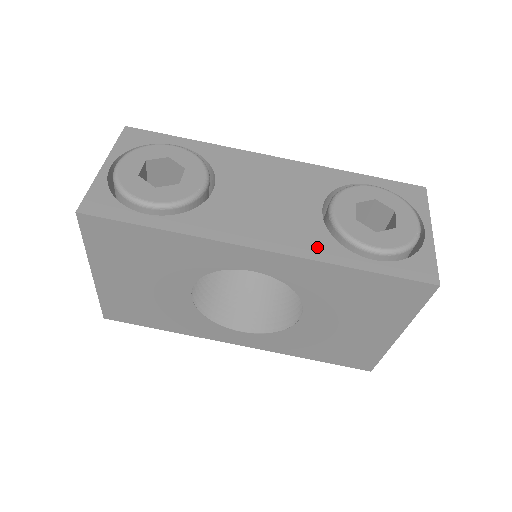
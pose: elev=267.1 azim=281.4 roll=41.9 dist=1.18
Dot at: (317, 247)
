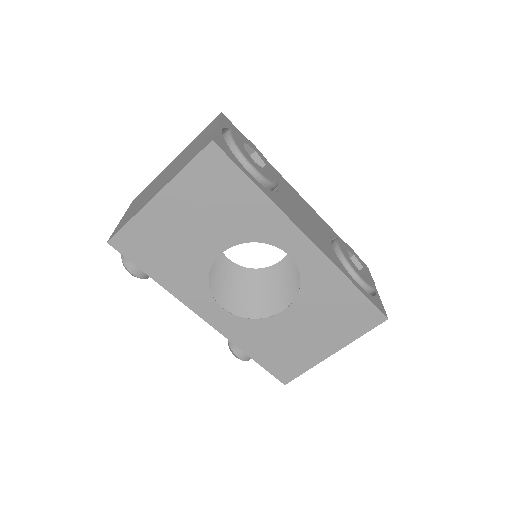
Dot at: (335, 260)
